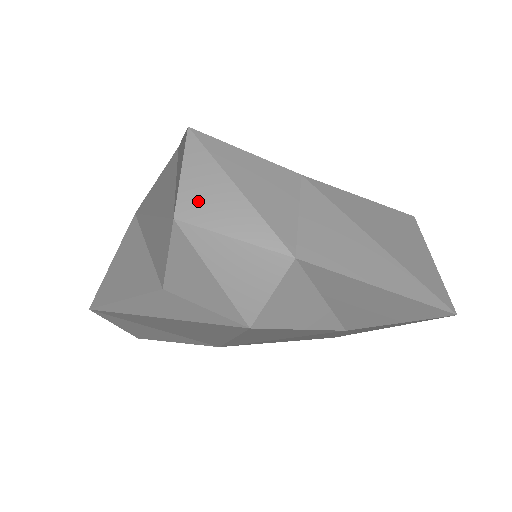
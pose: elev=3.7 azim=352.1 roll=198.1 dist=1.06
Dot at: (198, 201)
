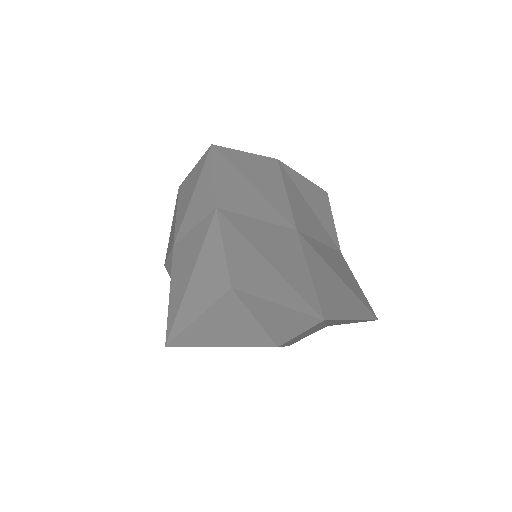
Dot at: (186, 186)
